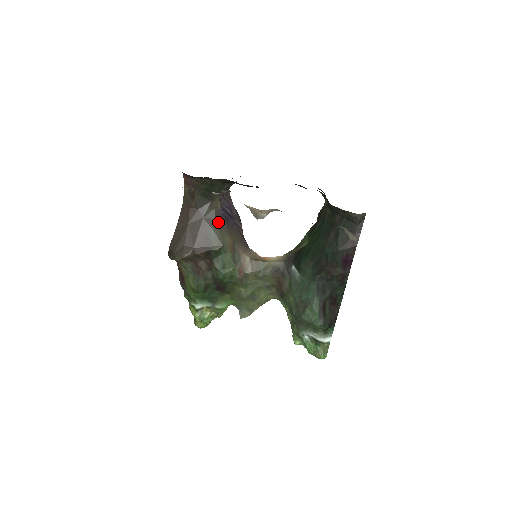
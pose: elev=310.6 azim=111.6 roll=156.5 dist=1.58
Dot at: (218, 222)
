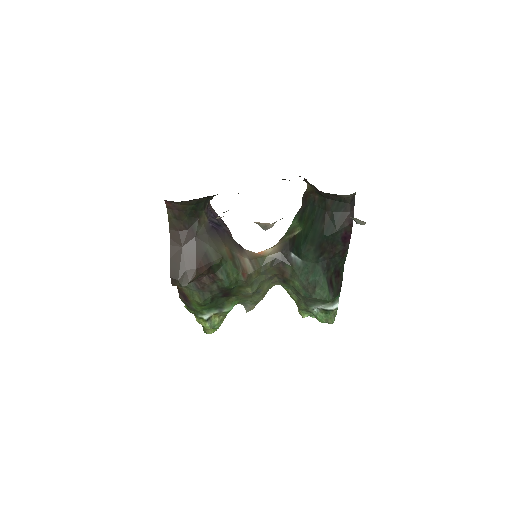
Dot at: (210, 236)
